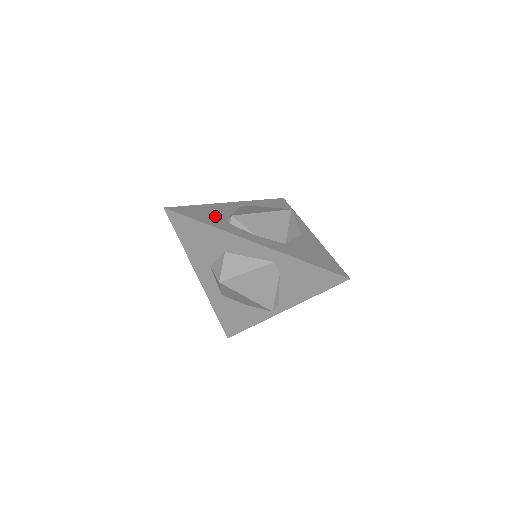
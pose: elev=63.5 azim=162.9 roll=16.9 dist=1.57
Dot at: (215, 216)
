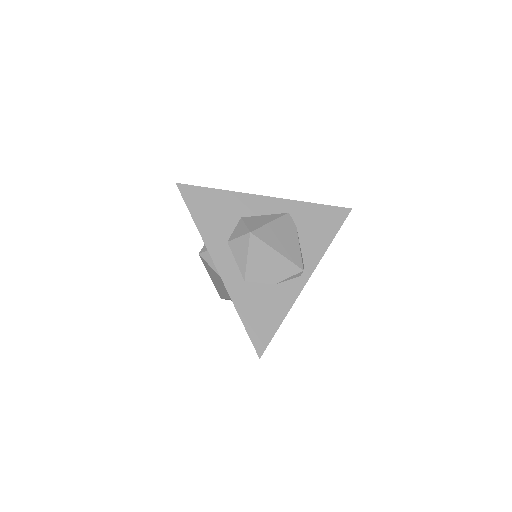
Dot at: occluded
